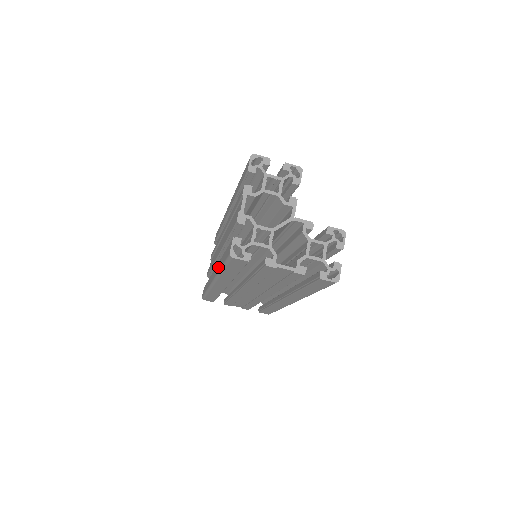
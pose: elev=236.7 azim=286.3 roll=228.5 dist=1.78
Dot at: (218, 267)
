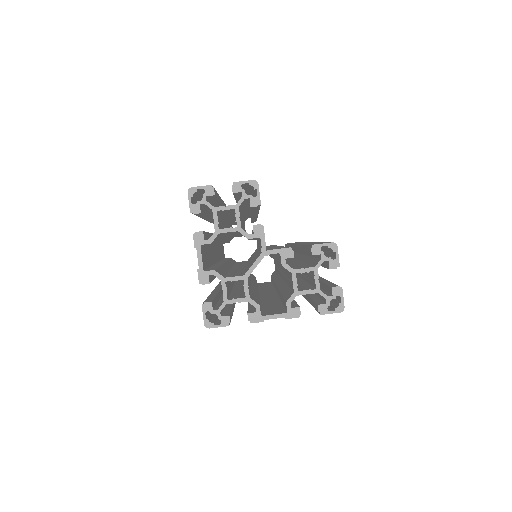
Dot at: occluded
